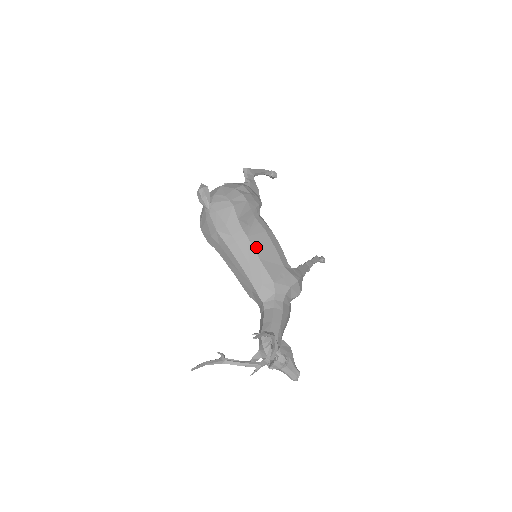
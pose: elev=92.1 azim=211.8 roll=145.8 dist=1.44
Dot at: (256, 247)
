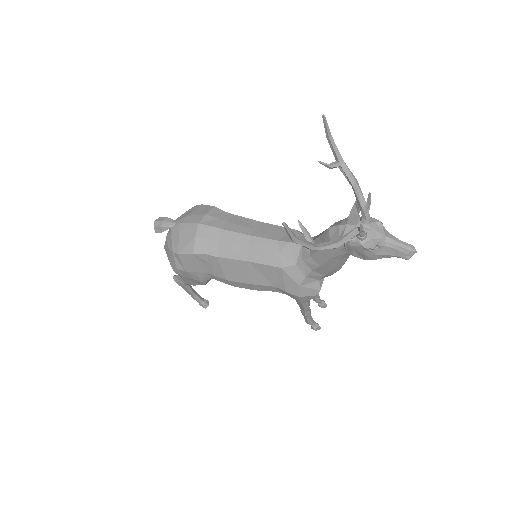
Dot at: (251, 220)
